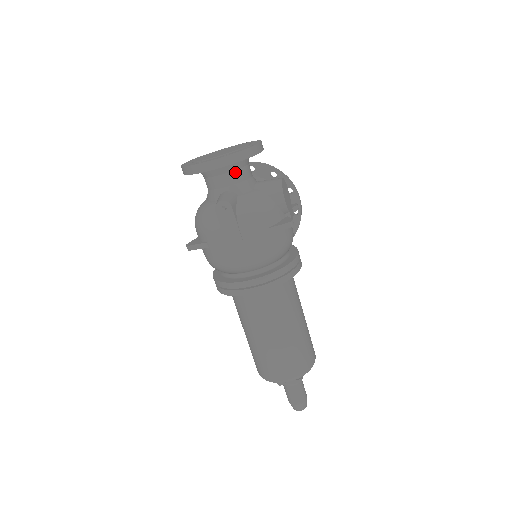
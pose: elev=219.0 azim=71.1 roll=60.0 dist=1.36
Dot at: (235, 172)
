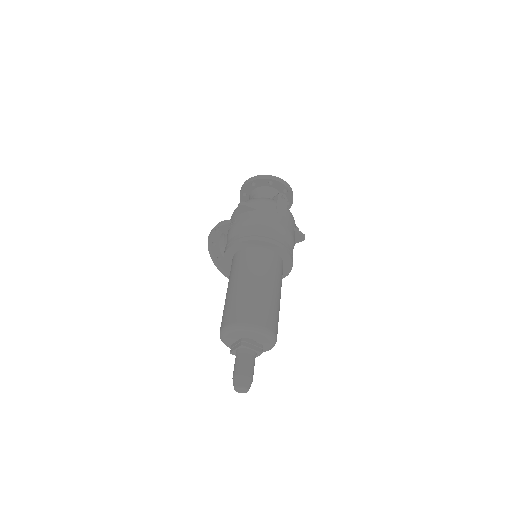
Dot at: occluded
